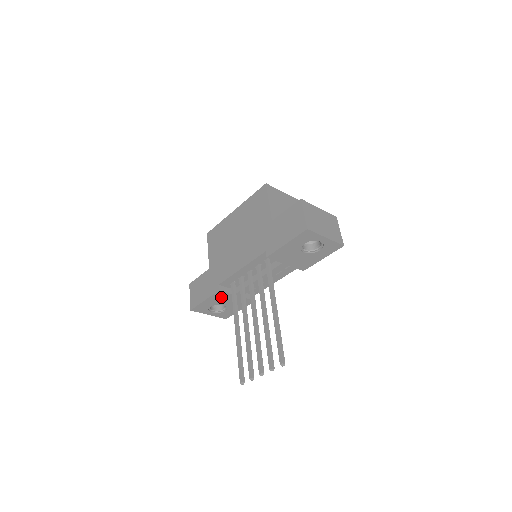
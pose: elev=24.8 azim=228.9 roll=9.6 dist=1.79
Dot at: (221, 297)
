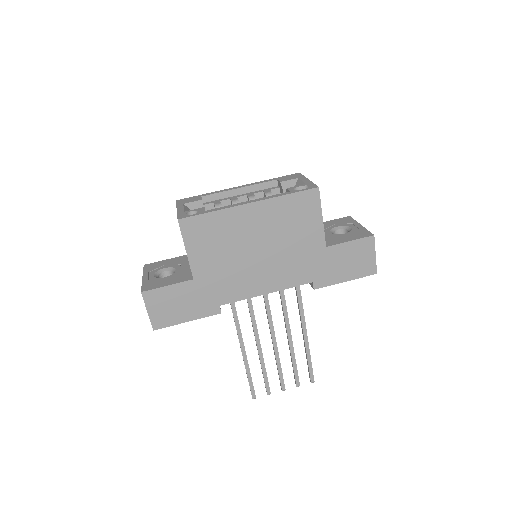
Dot at: occluded
